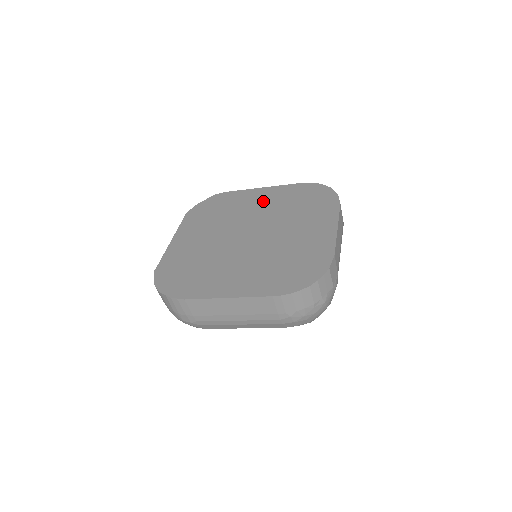
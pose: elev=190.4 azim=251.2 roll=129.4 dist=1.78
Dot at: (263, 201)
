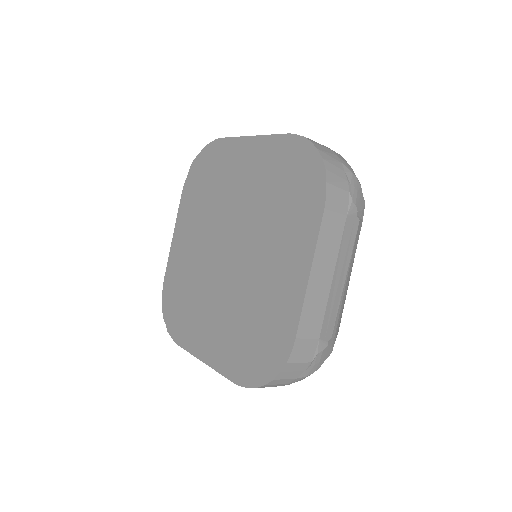
Dot at: (246, 175)
